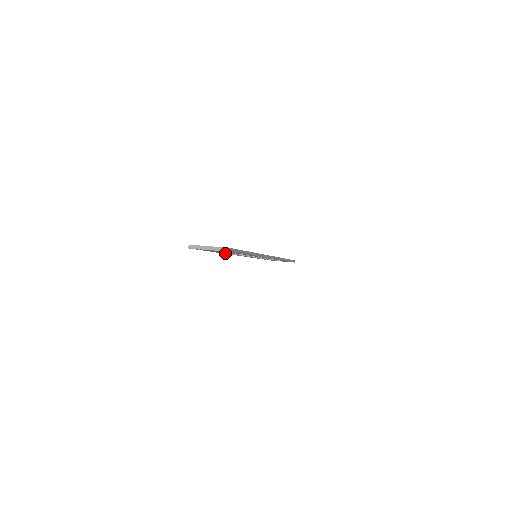
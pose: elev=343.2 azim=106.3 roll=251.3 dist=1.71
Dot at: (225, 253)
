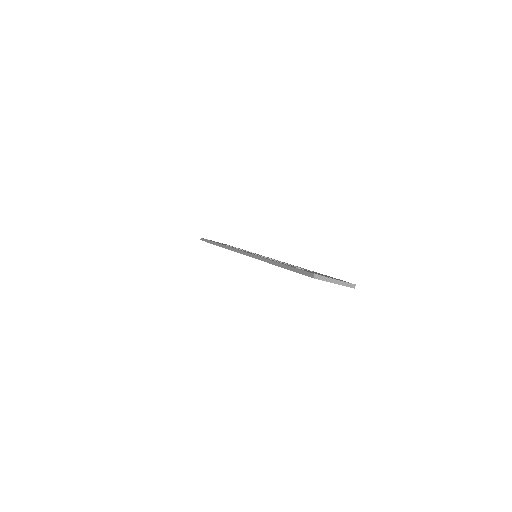
Dot at: occluded
